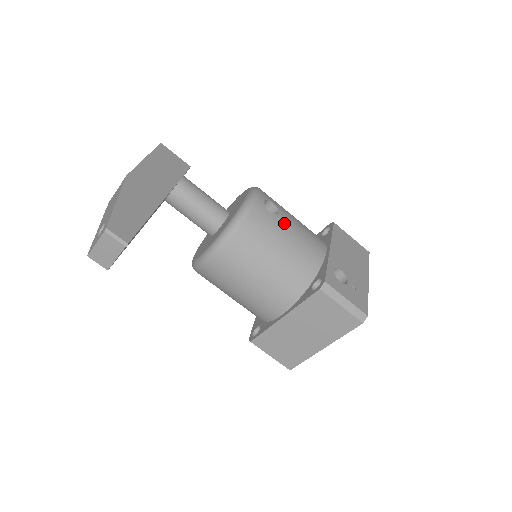
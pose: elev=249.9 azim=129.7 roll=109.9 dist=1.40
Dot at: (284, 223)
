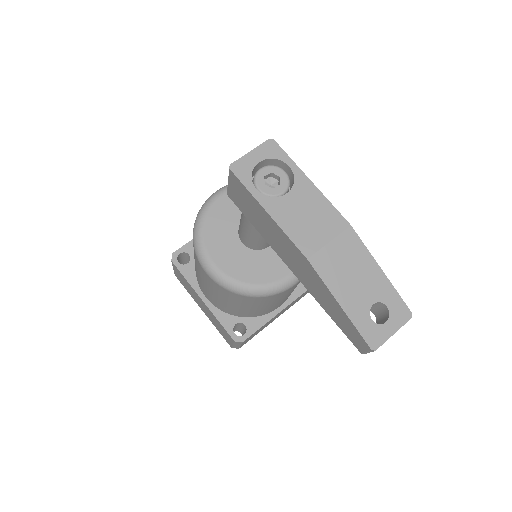
Dot at: occluded
